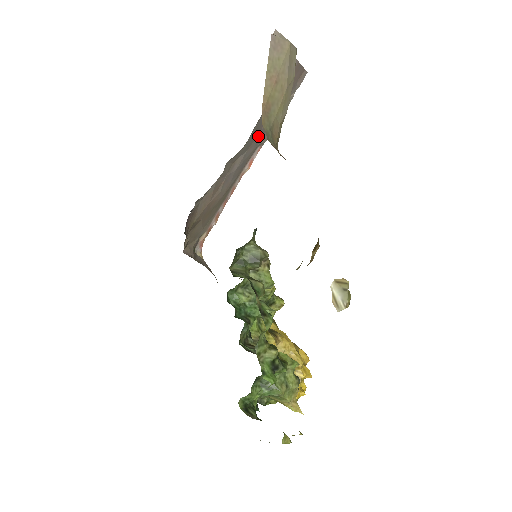
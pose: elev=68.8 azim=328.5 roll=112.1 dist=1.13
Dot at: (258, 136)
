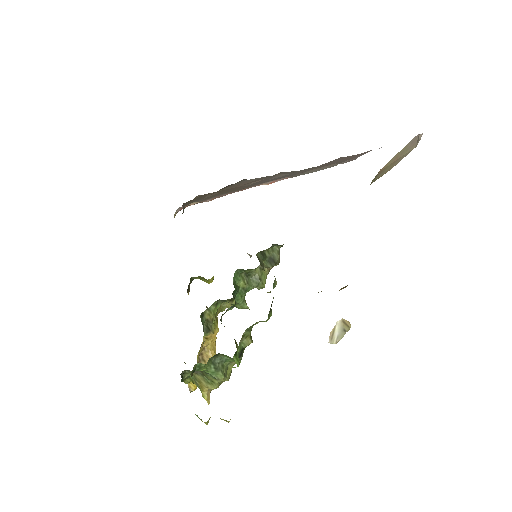
Dot at: (303, 171)
